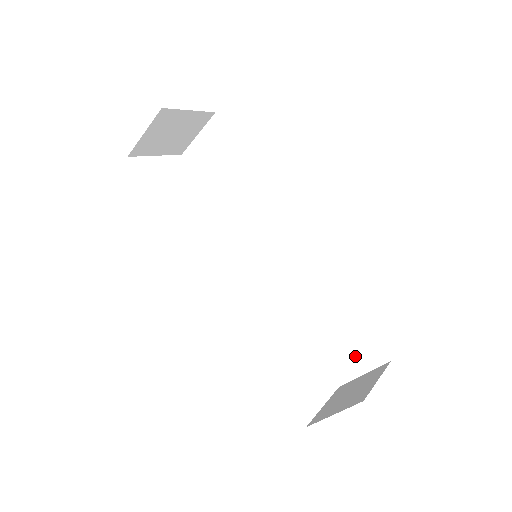
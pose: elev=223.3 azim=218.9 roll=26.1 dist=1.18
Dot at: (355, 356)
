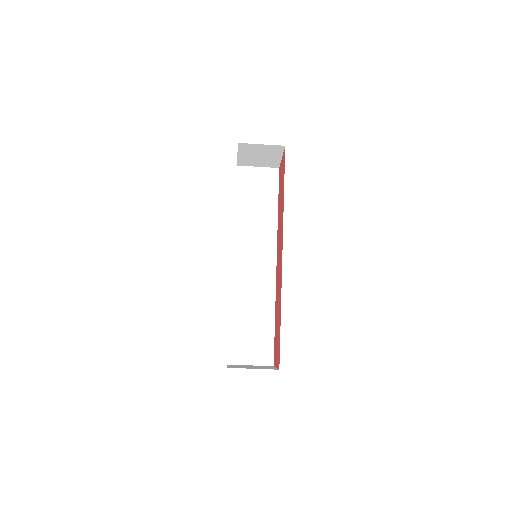
Dot at: (254, 352)
